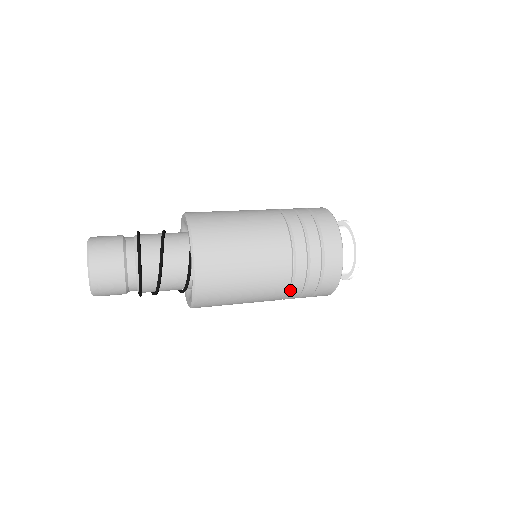
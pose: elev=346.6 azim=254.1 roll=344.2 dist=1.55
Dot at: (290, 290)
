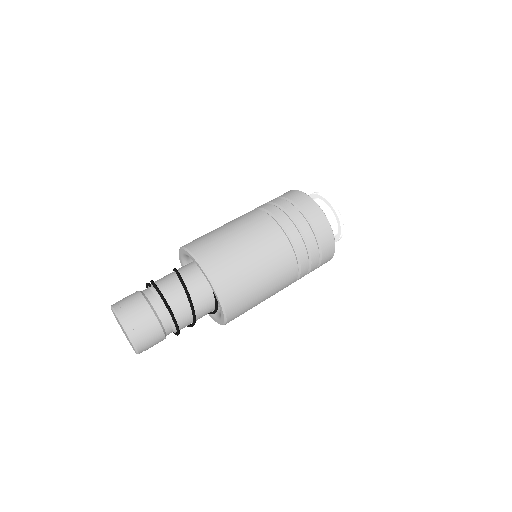
Dot at: occluded
